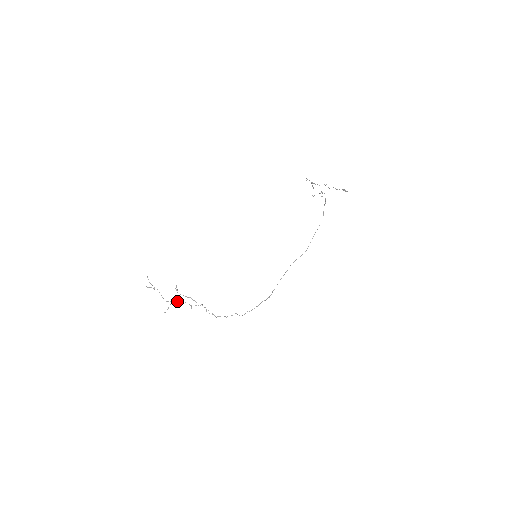
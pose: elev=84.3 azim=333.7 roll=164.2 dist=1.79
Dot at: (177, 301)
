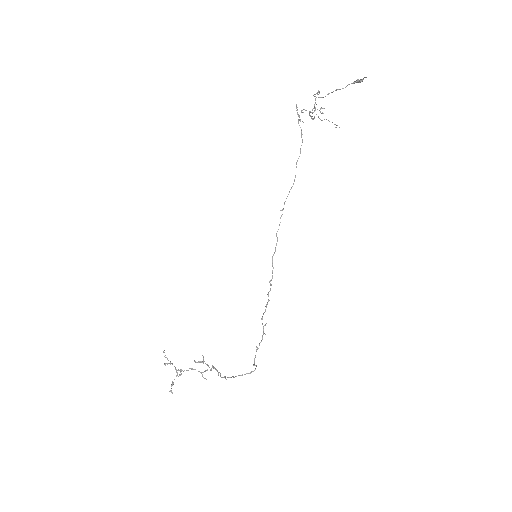
Dot at: occluded
